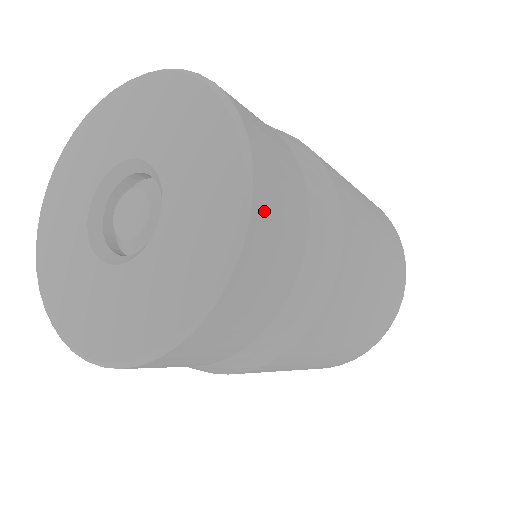
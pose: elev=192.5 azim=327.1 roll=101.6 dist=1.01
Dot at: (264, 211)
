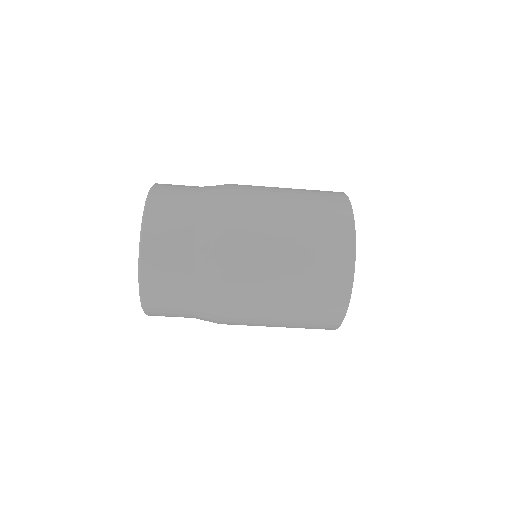
Dot at: (150, 277)
